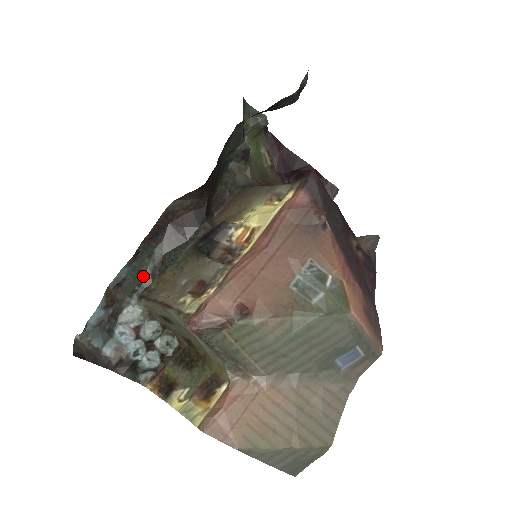
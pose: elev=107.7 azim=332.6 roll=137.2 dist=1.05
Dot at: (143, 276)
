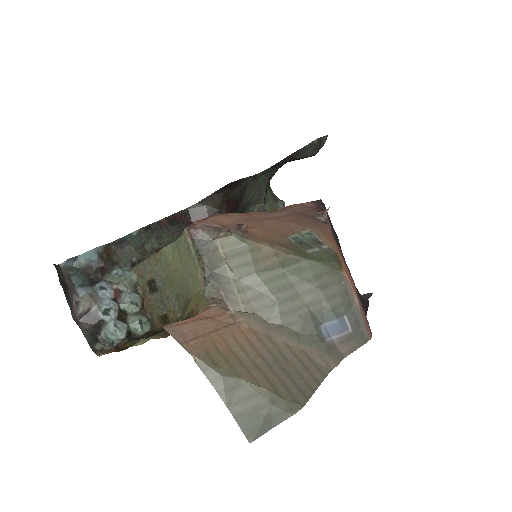
Dot at: (145, 251)
